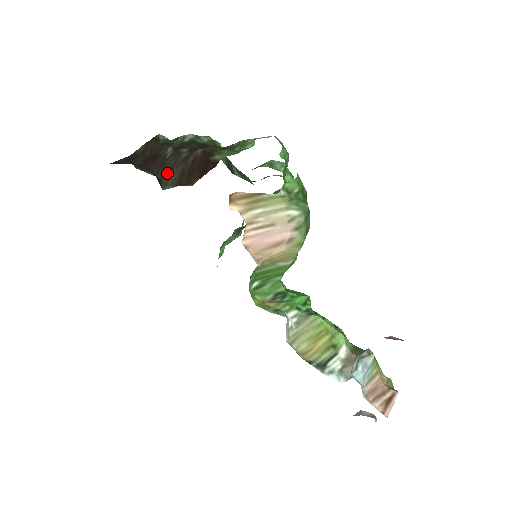
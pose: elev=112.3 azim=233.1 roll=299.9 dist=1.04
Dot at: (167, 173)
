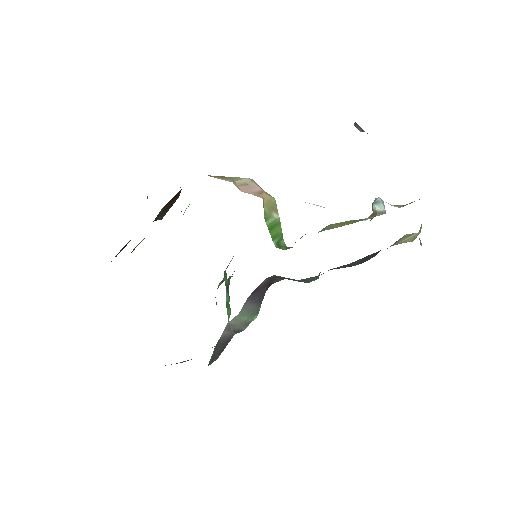
Dot at: occluded
